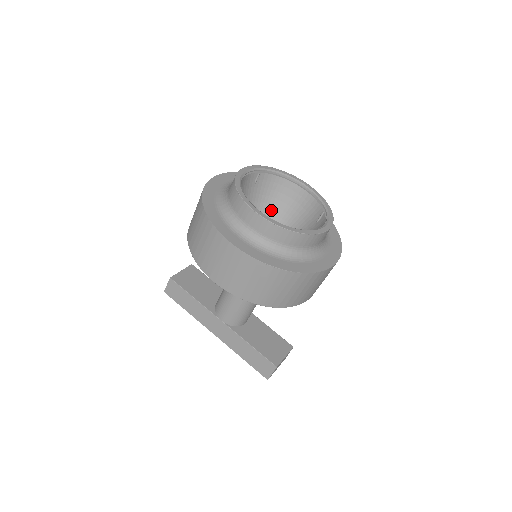
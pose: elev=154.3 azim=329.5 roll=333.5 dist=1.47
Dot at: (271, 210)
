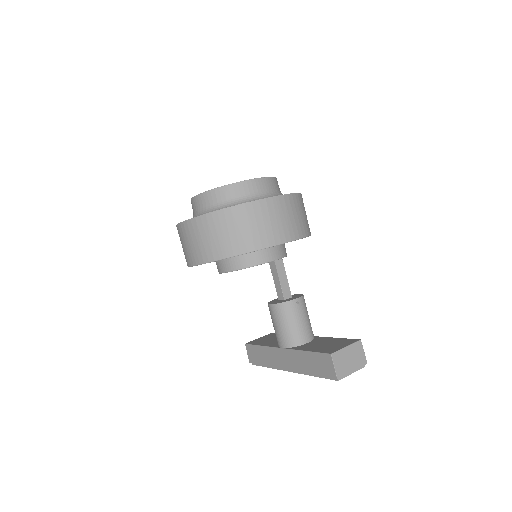
Dot at: occluded
